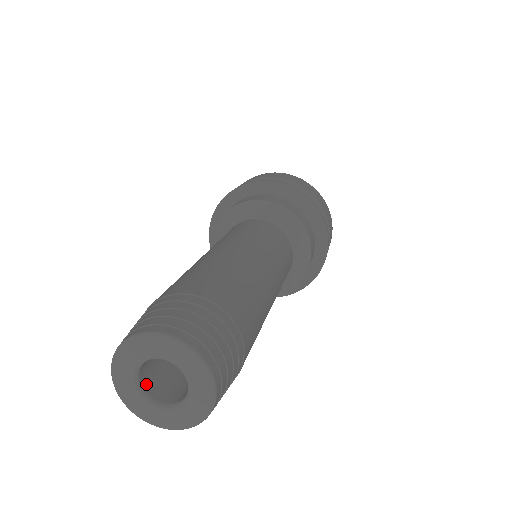
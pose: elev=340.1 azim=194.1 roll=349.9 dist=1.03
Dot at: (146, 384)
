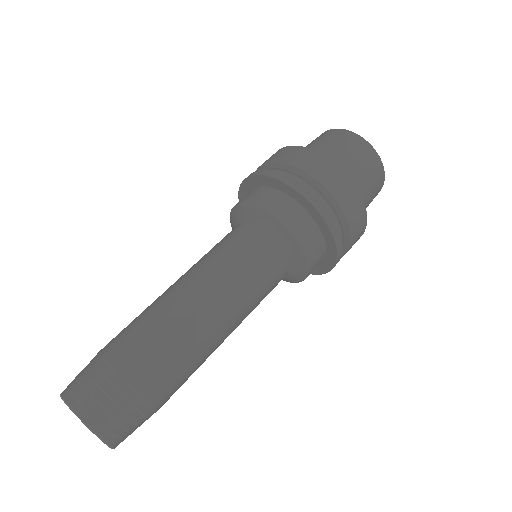
Dot at: occluded
